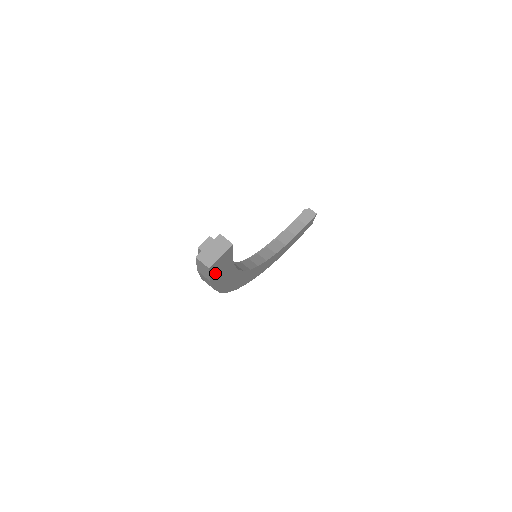
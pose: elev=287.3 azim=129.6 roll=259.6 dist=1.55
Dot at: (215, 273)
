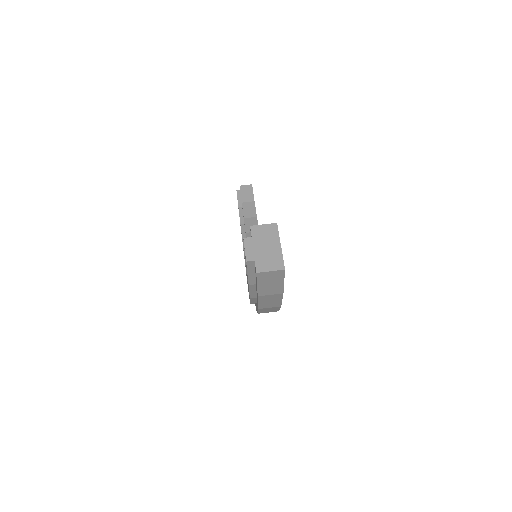
Dot at: occluded
